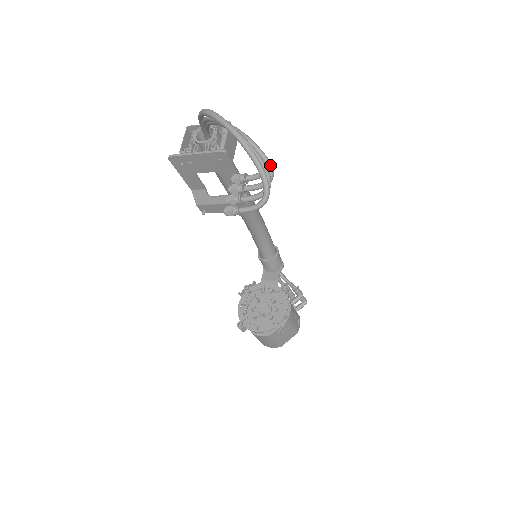
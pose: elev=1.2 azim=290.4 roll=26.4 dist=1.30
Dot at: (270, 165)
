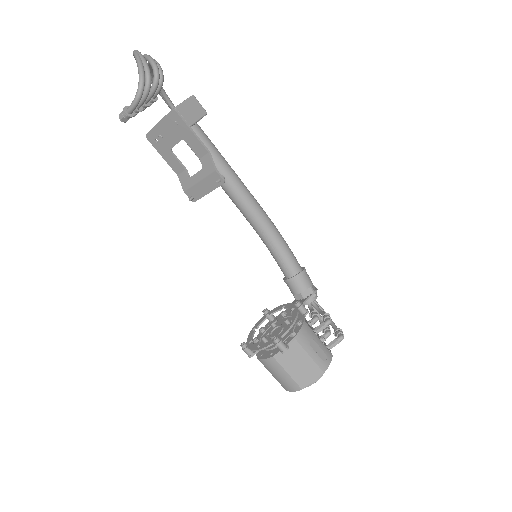
Dot at: (154, 65)
